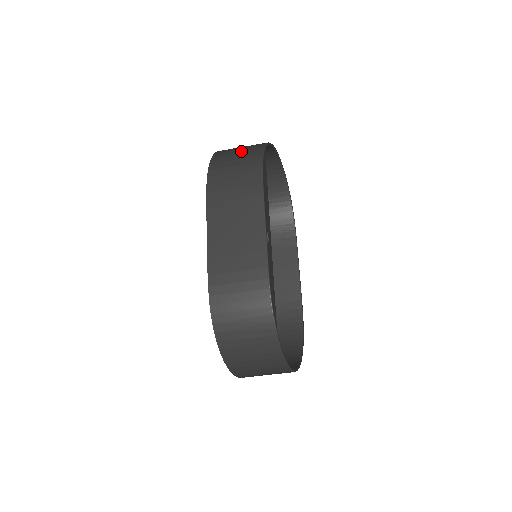
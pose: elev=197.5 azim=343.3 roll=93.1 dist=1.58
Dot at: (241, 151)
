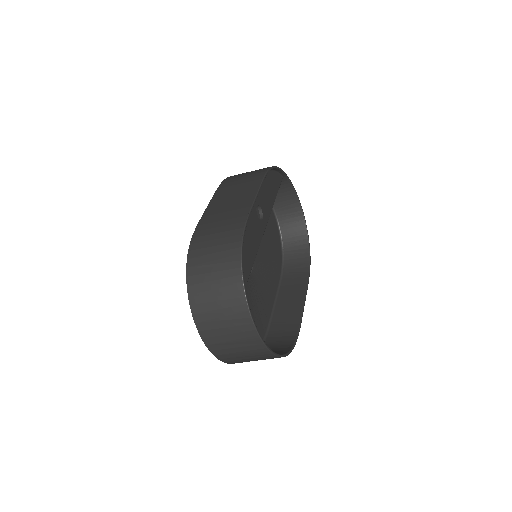
Dot at: occluded
